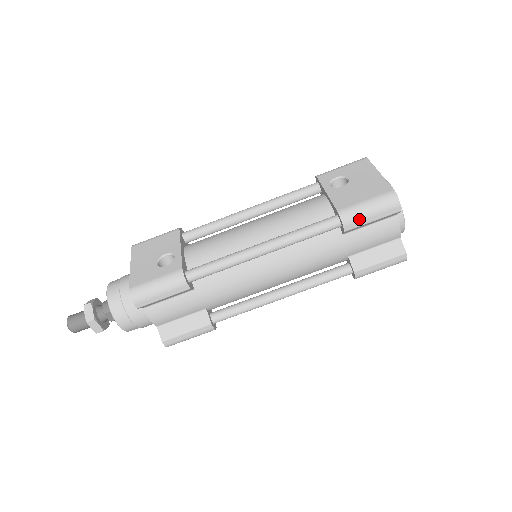
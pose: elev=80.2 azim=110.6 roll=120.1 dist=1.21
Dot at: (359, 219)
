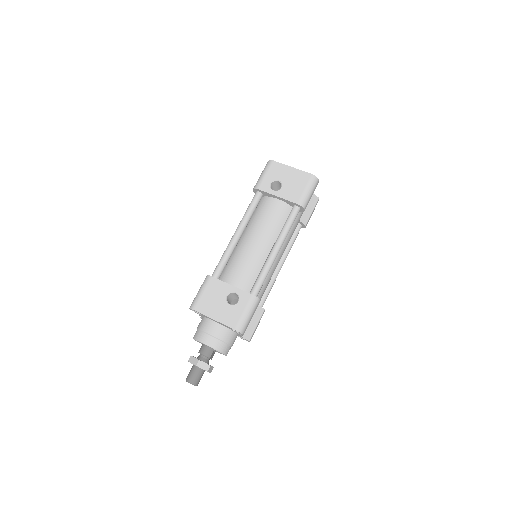
Dot at: (308, 201)
